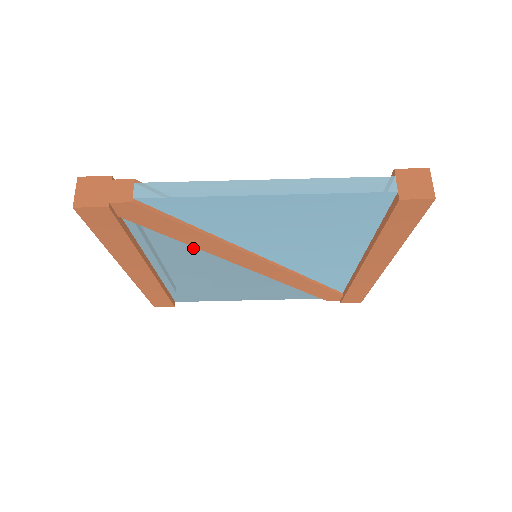
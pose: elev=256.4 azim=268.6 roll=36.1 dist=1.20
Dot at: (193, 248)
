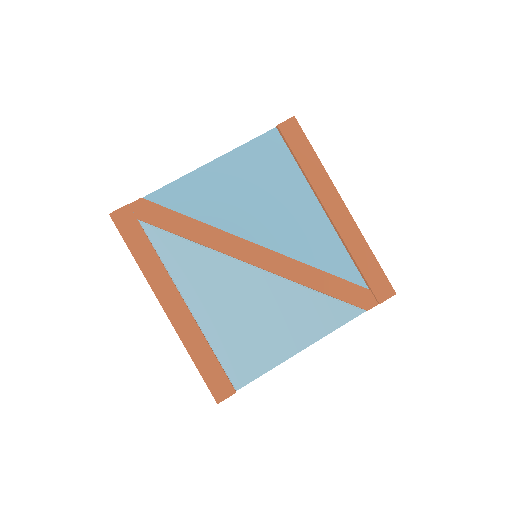
Dot at: (201, 252)
